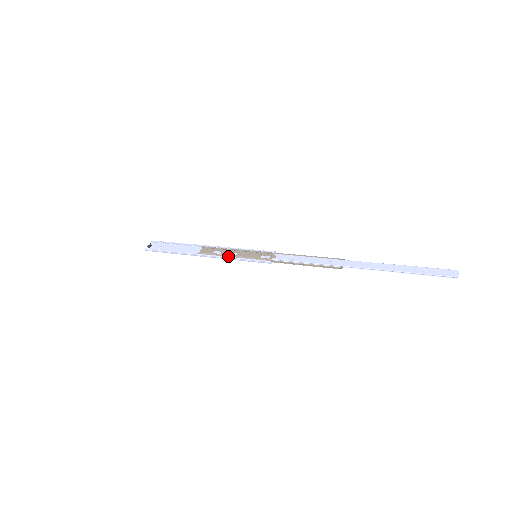
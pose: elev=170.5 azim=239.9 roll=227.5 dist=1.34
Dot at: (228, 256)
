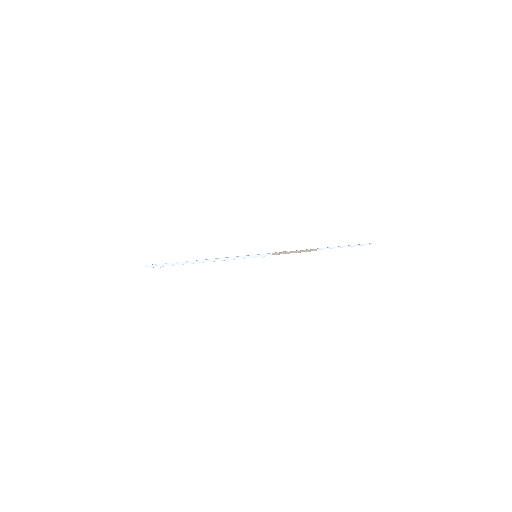
Dot at: (236, 257)
